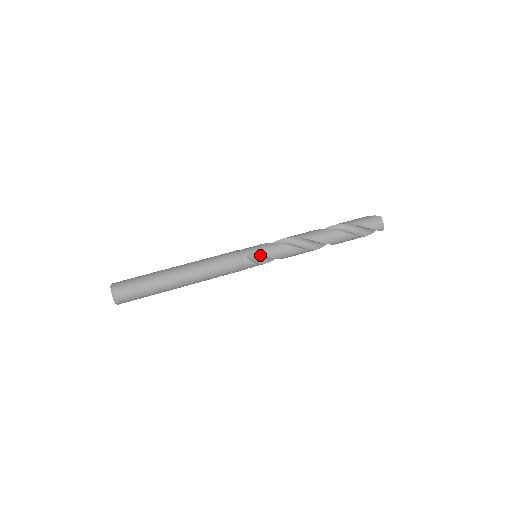
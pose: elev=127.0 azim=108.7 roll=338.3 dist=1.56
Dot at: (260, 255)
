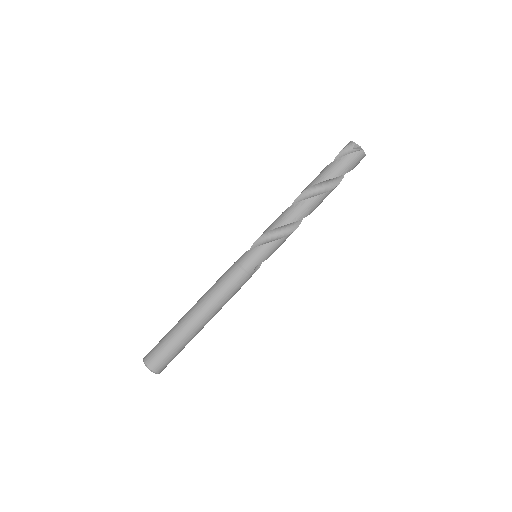
Dot at: (264, 259)
